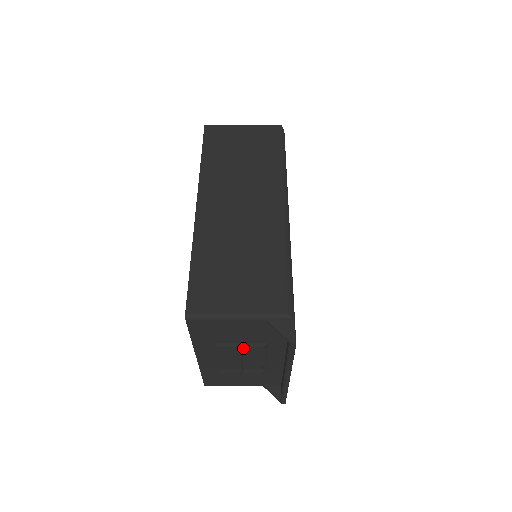
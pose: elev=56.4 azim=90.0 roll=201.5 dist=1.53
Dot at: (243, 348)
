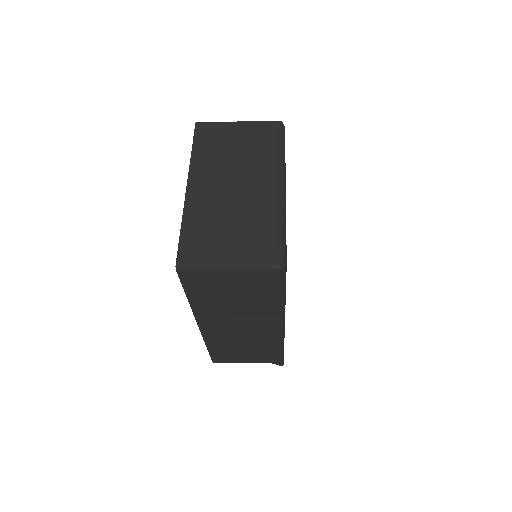
Dot at: occluded
